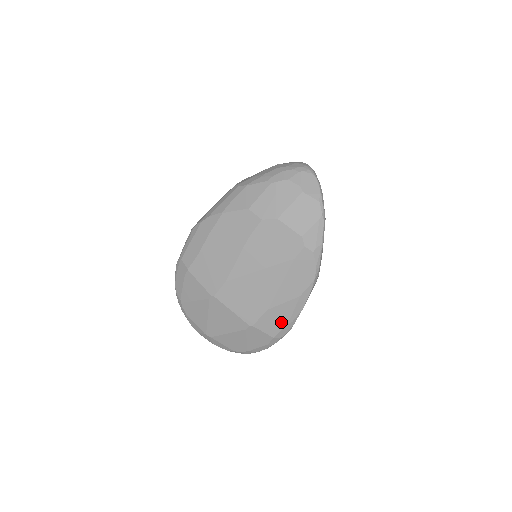
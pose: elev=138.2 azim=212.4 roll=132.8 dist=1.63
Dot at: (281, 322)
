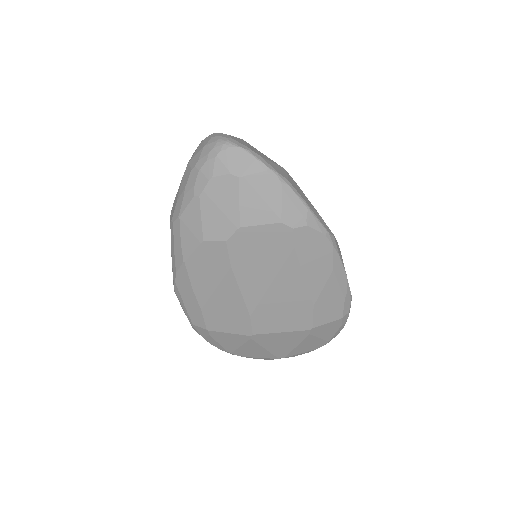
Dot at: (336, 303)
